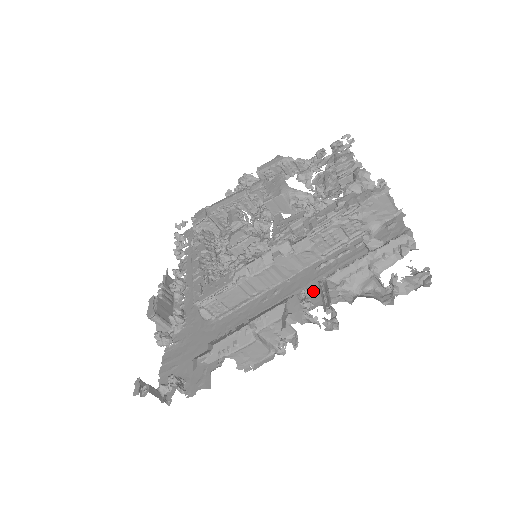
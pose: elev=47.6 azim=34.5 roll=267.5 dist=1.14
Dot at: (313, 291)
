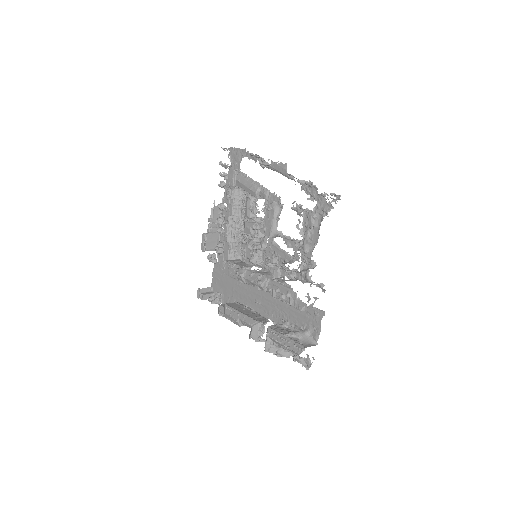
Dot at: (275, 310)
